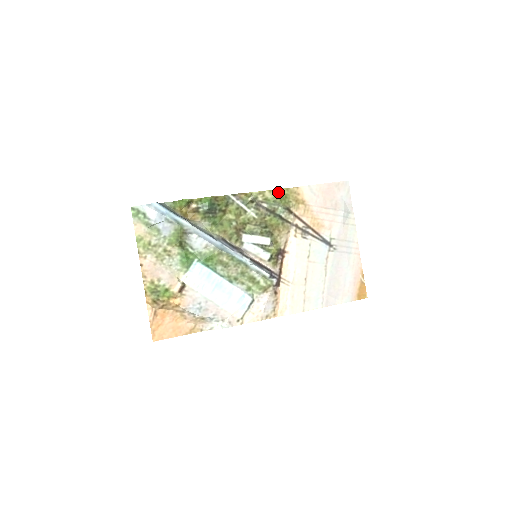
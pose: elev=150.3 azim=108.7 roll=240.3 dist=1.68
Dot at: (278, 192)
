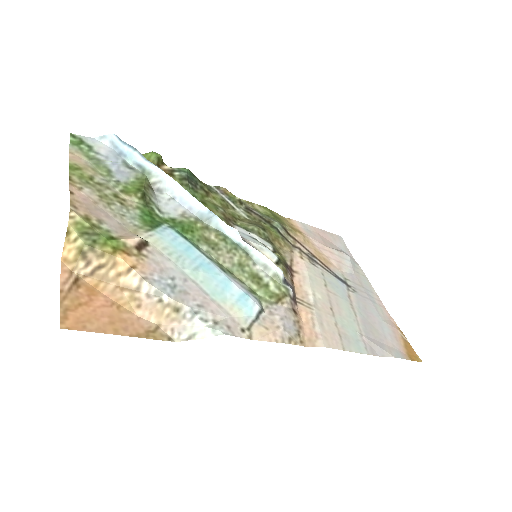
Dot at: (269, 210)
